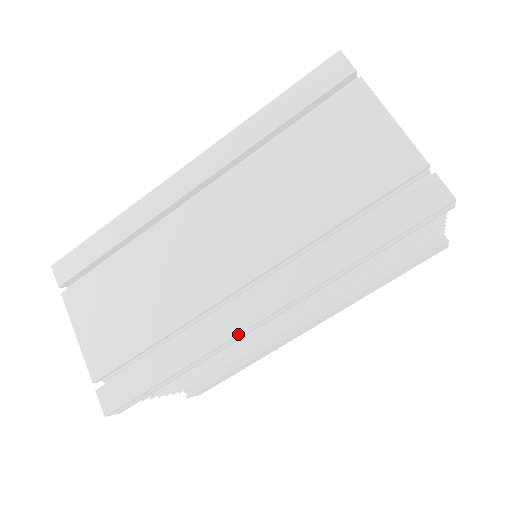
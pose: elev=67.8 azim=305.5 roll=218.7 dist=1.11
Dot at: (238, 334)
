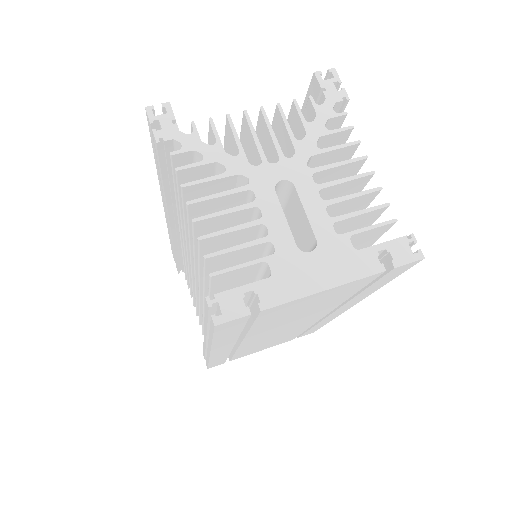
Dot at: occluded
